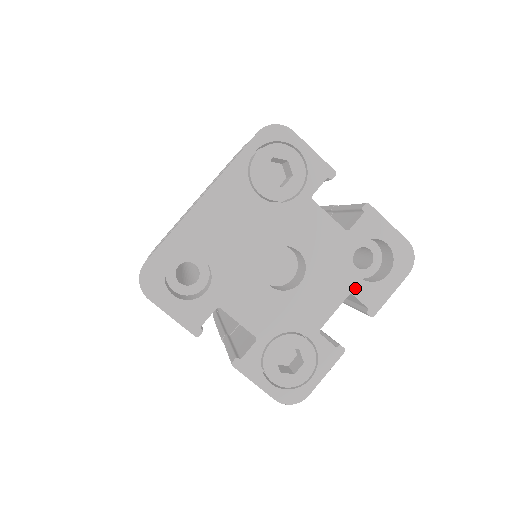
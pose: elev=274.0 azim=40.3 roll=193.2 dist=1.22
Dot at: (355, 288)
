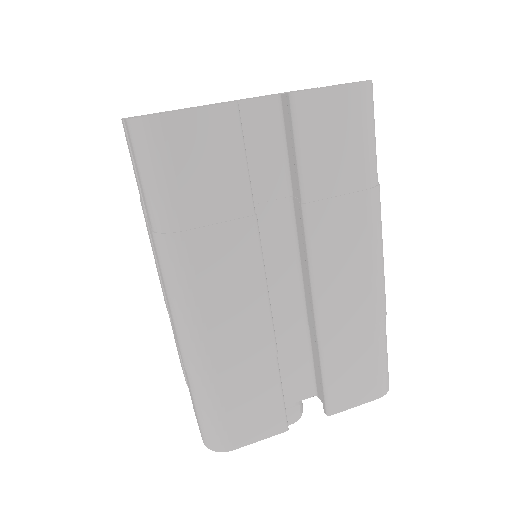
Dot at: occluded
